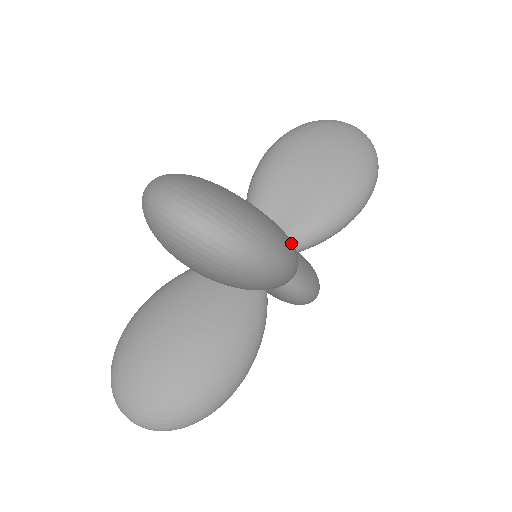
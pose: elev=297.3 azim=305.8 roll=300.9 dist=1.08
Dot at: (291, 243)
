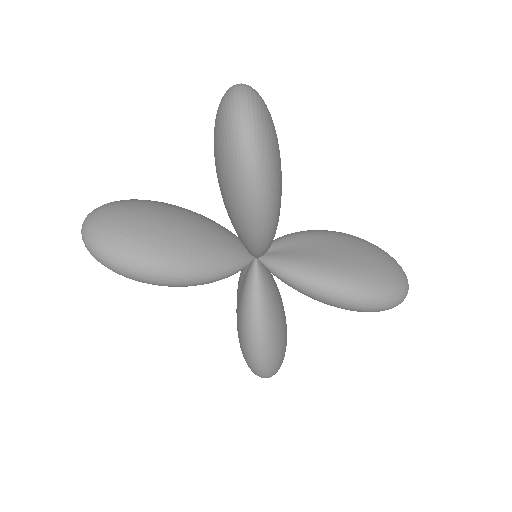
Dot at: (276, 190)
